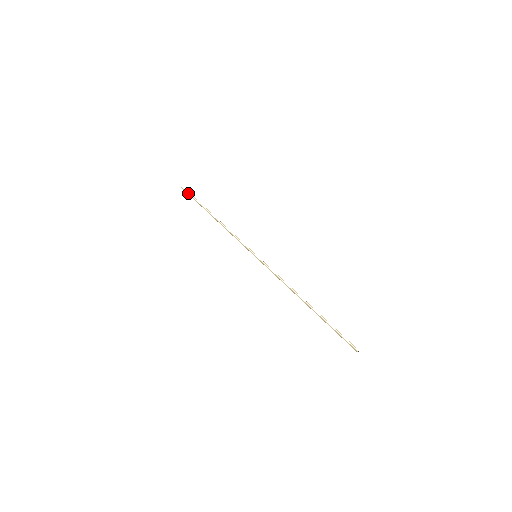
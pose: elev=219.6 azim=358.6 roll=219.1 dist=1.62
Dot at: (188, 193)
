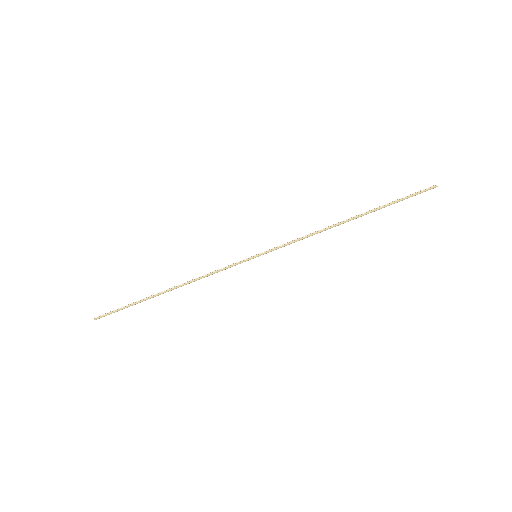
Dot at: (111, 312)
